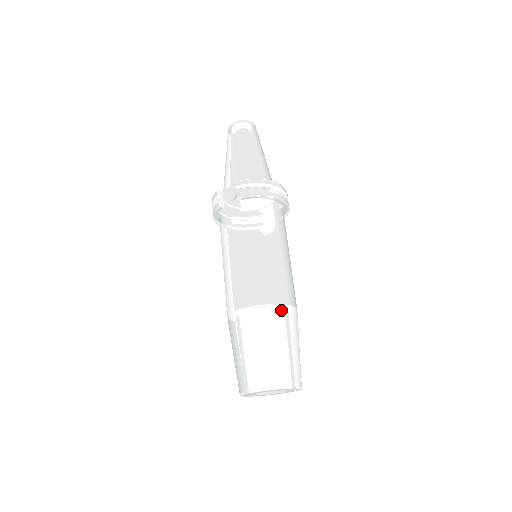
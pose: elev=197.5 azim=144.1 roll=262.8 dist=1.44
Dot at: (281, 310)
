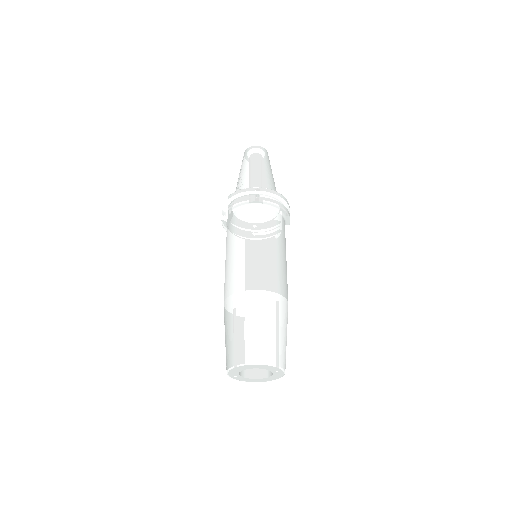
Dot at: (254, 295)
